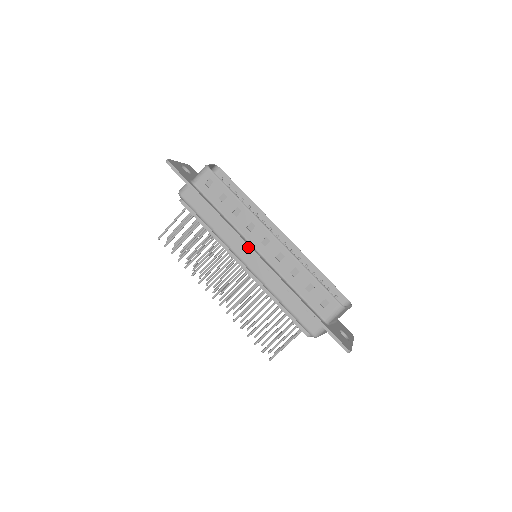
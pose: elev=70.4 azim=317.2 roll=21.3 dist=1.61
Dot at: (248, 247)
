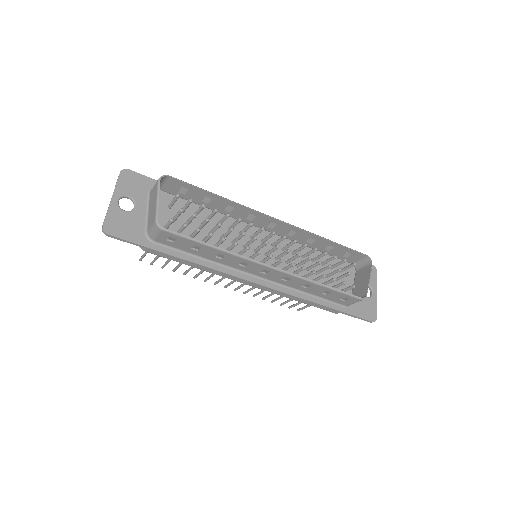
Dot at: (248, 282)
